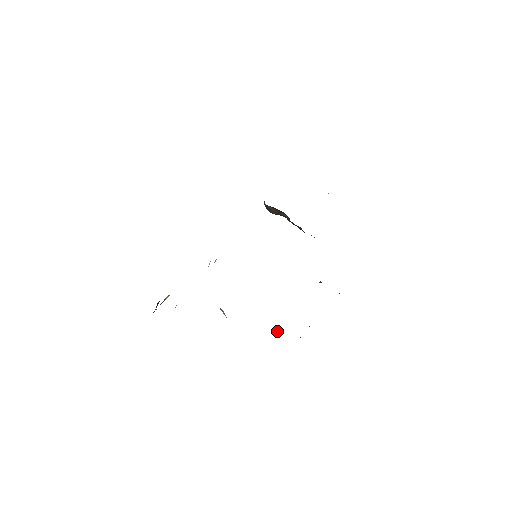
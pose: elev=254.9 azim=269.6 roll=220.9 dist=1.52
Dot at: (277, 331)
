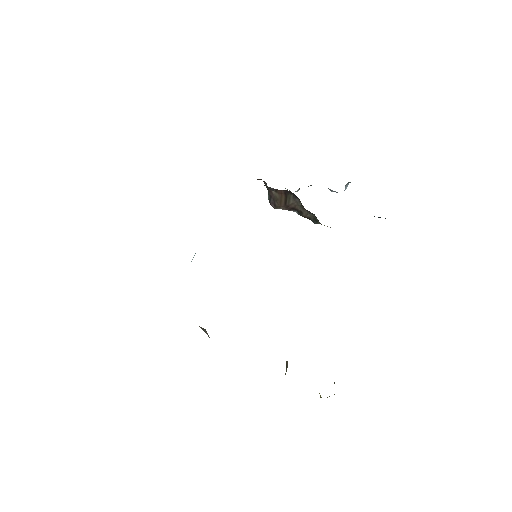
Dot at: occluded
